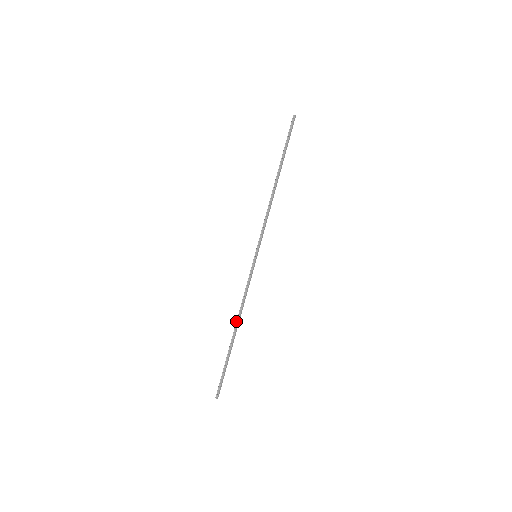
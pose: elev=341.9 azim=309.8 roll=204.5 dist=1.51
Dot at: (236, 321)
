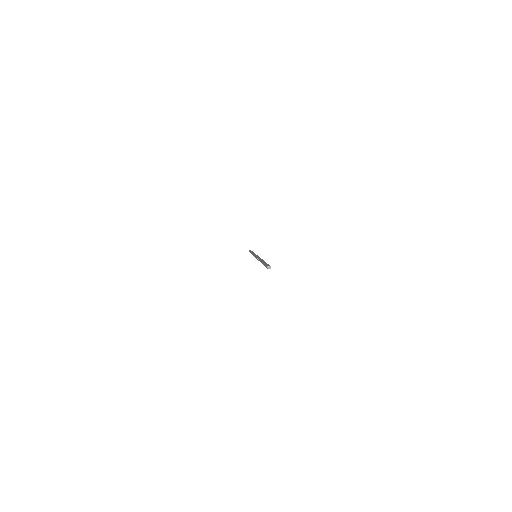
Dot at: occluded
